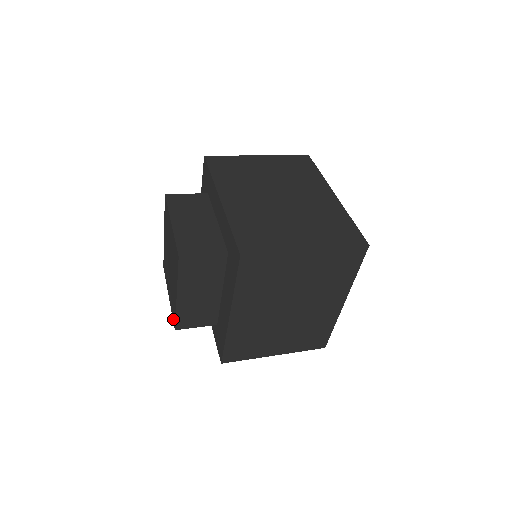
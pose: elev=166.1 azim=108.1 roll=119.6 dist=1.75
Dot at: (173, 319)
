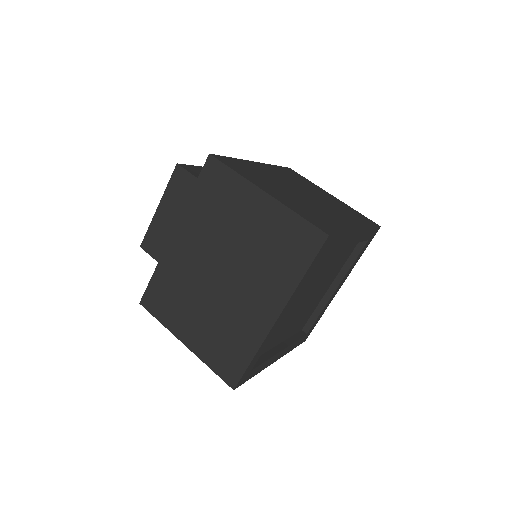
Dot at: occluded
